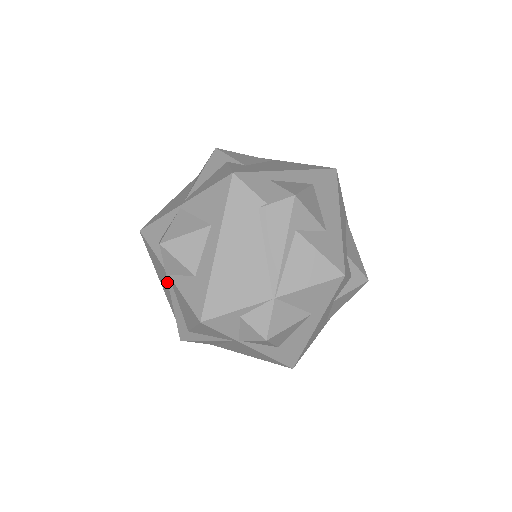
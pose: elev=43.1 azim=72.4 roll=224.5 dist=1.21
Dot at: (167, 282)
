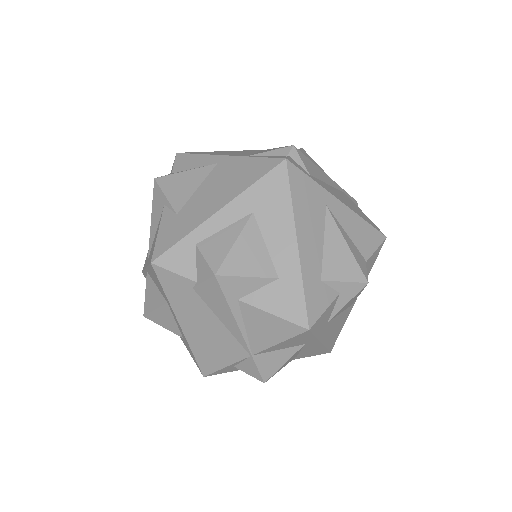
Dot at: occluded
